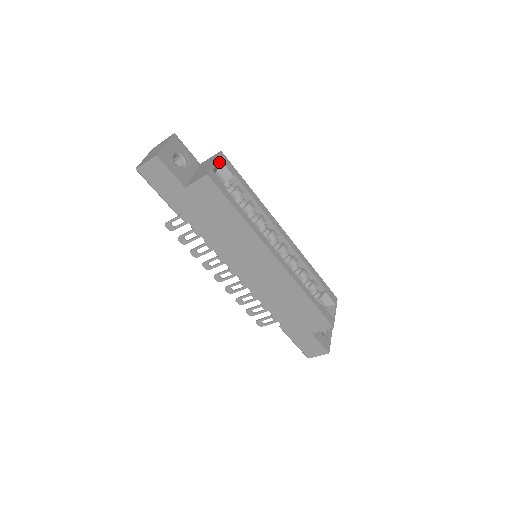
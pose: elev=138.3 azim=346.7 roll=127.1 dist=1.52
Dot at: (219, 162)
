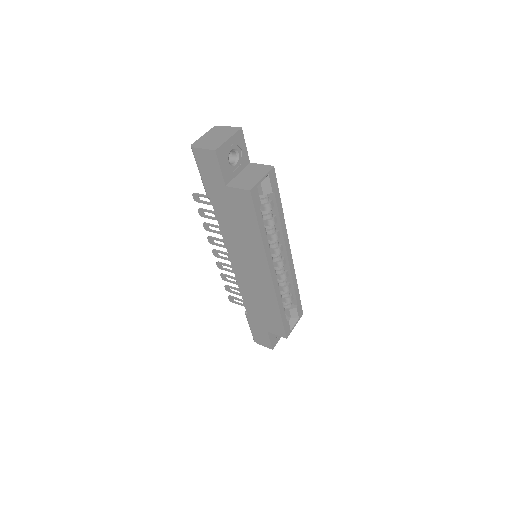
Dot at: (267, 177)
